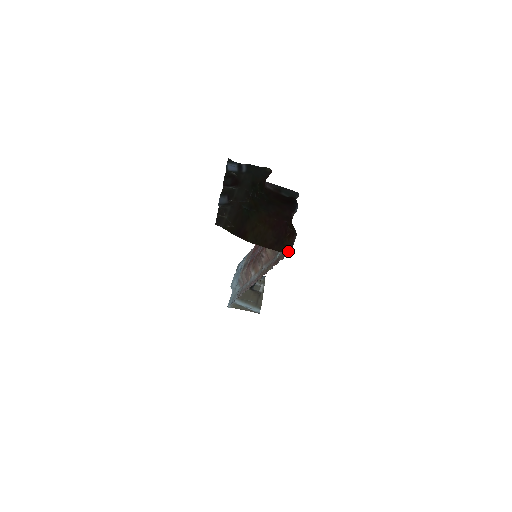
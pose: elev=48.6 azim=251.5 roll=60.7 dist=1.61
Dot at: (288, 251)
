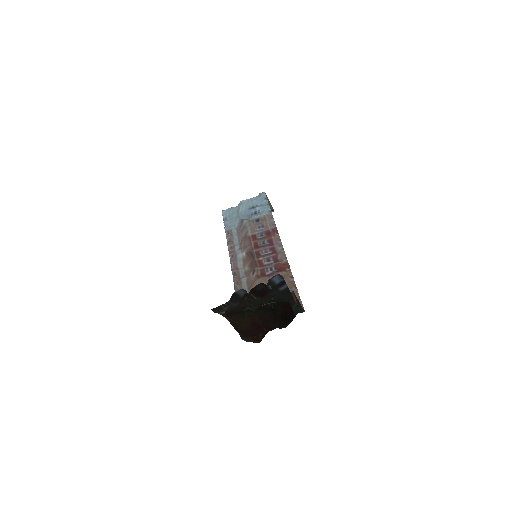
Dot at: (244, 340)
